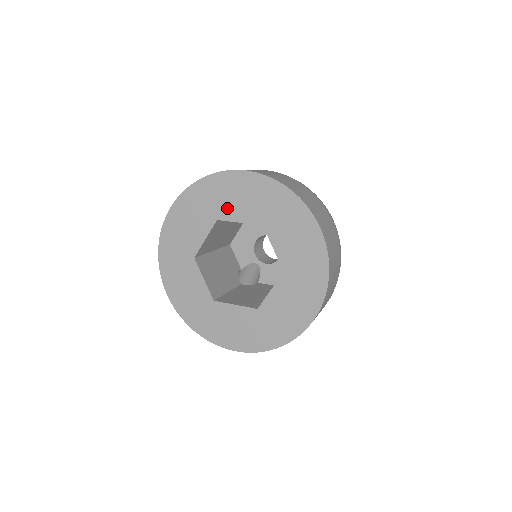
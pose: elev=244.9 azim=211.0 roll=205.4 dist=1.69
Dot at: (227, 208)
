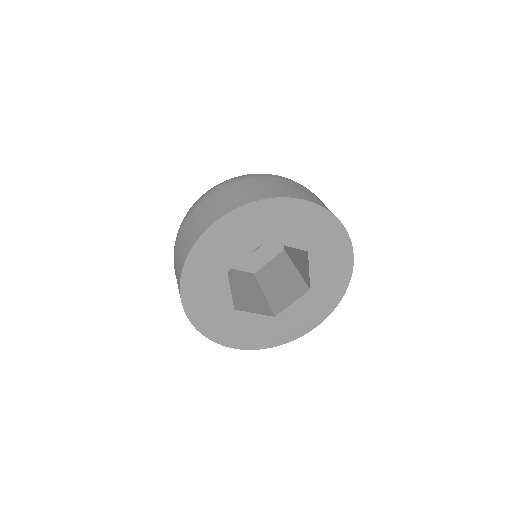
Dot at: (281, 232)
